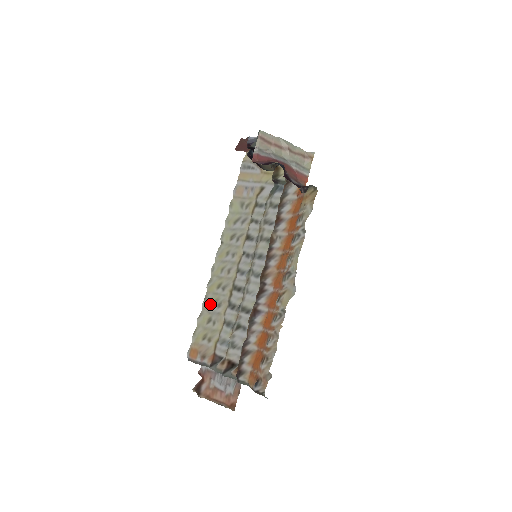
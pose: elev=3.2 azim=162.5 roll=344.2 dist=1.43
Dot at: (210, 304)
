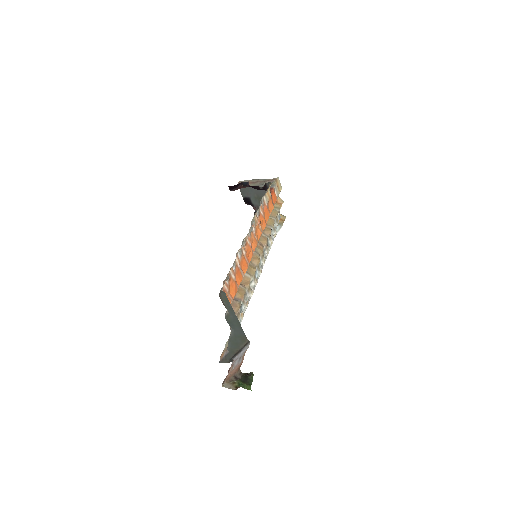
Dot at: occluded
